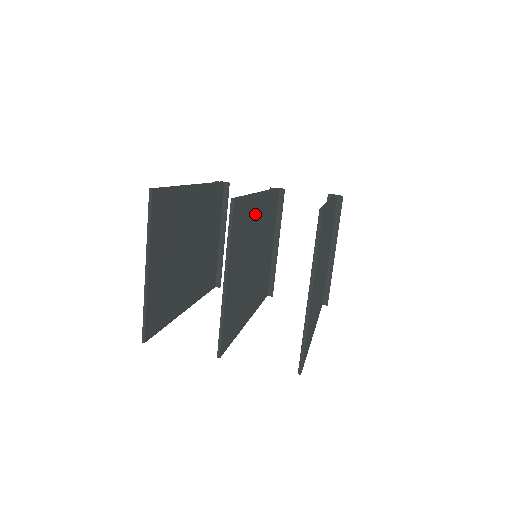
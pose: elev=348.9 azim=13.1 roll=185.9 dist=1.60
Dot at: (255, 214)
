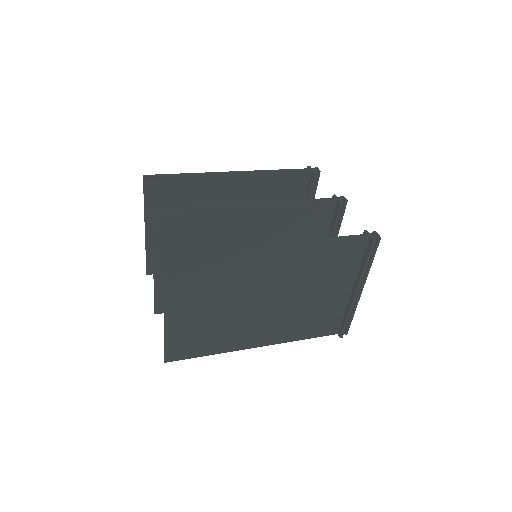
Dot at: (233, 222)
